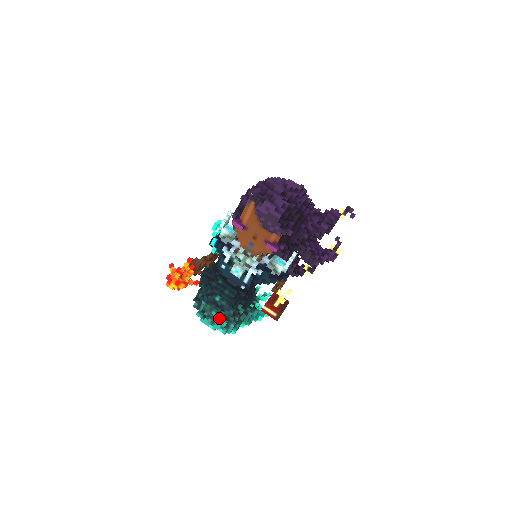
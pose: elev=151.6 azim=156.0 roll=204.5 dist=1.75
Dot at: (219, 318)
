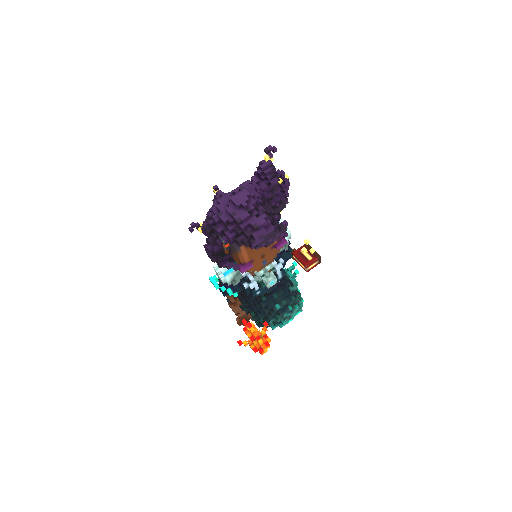
Dot at: (291, 312)
